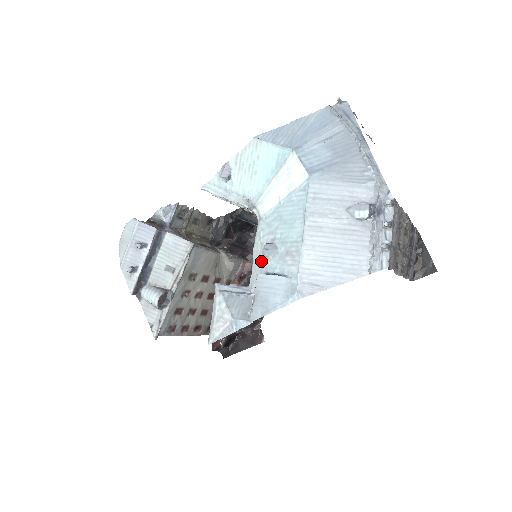
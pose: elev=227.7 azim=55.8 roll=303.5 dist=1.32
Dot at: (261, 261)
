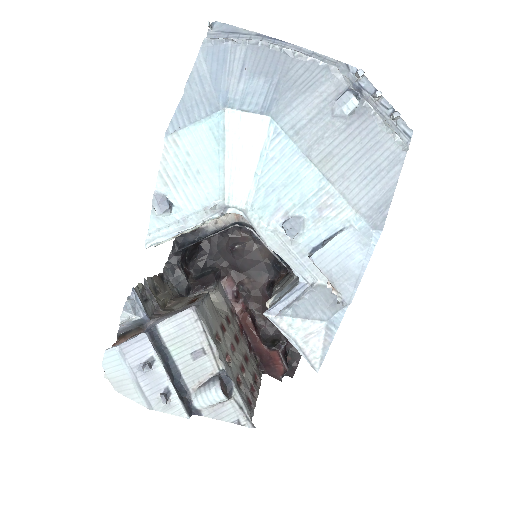
Dot at: (291, 246)
